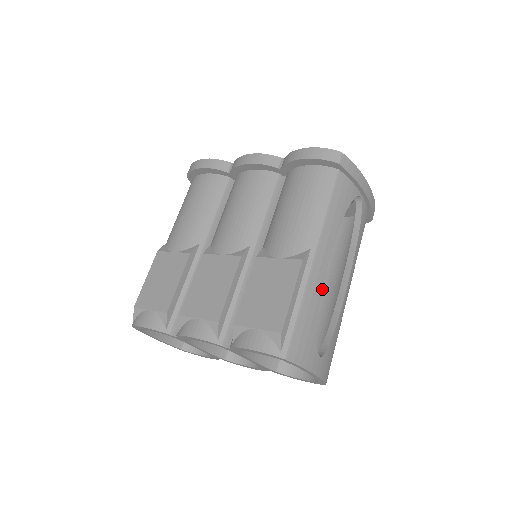
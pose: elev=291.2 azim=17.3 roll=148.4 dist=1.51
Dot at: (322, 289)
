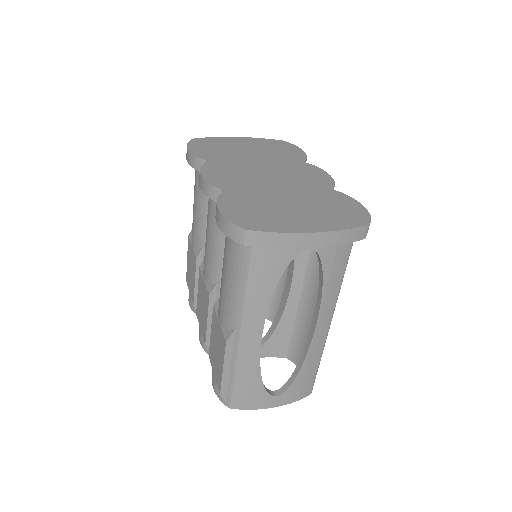
Dot at: occluded
